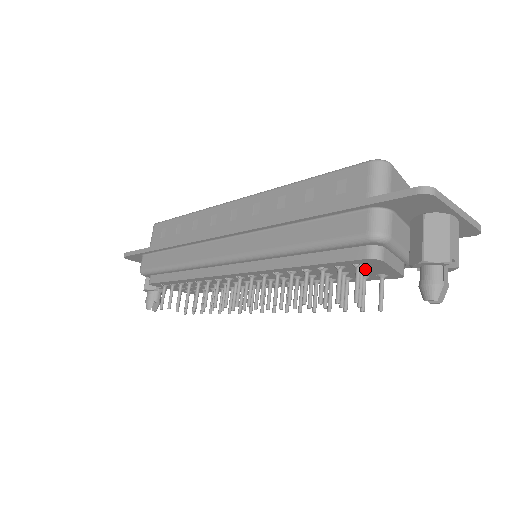
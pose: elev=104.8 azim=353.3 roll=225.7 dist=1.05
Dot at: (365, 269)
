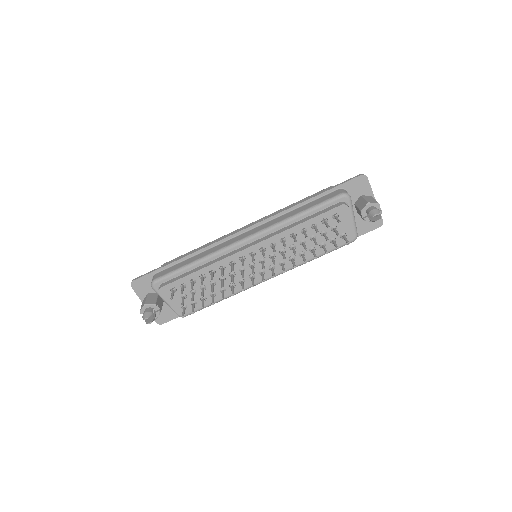
Dot at: (337, 224)
